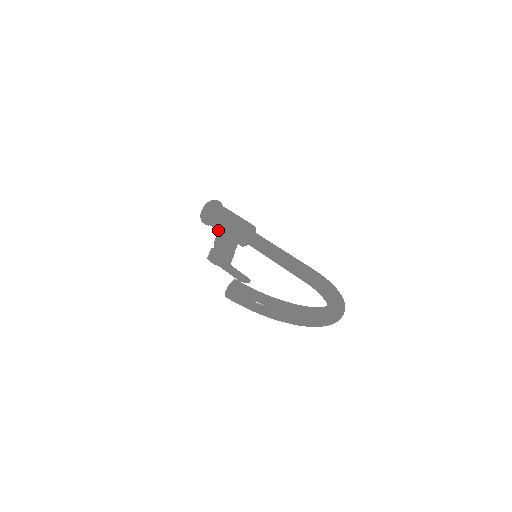
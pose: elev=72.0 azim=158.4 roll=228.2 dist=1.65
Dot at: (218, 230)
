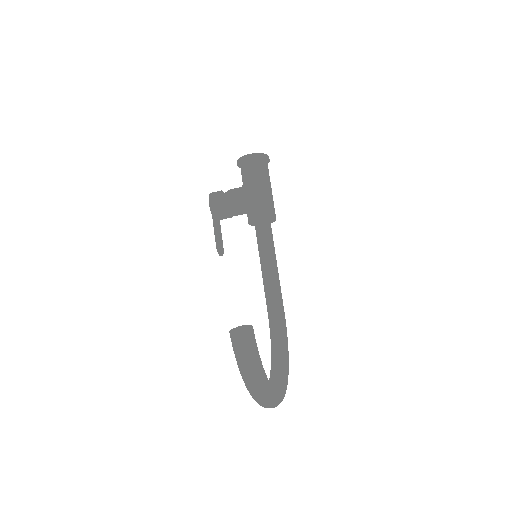
Dot at: (245, 187)
